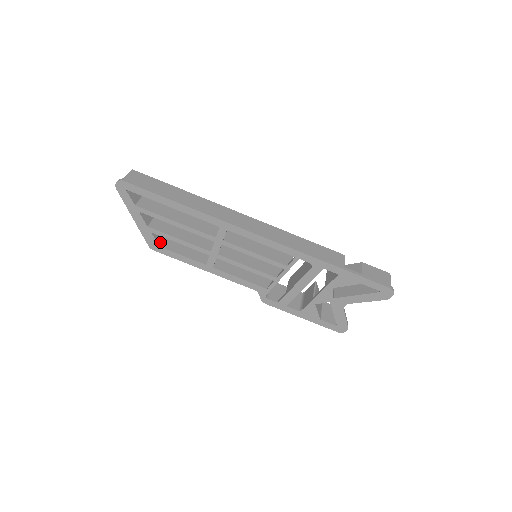
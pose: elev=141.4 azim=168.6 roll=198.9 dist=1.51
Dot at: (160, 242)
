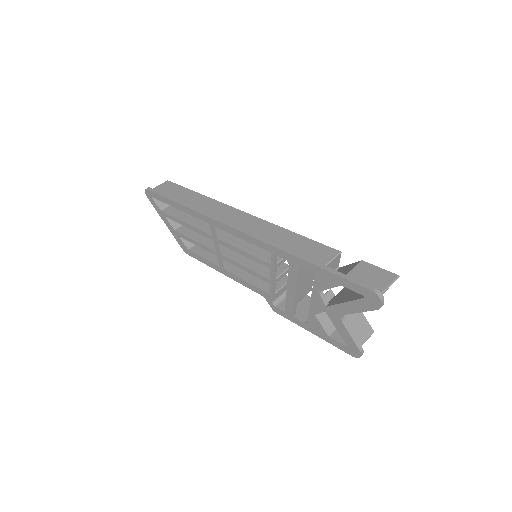
Dot at: (190, 246)
